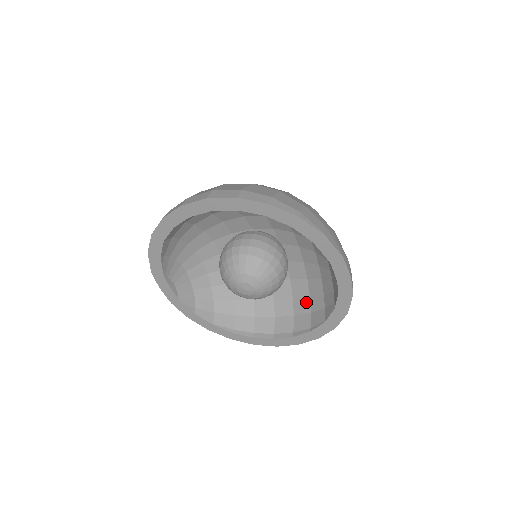
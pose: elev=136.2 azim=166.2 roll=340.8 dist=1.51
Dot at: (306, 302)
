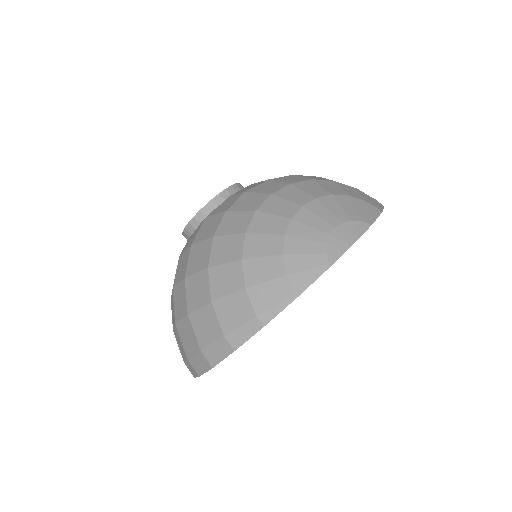
Dot at: occluded
